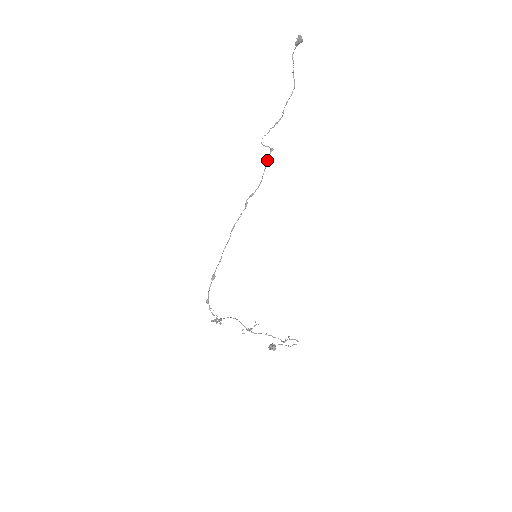
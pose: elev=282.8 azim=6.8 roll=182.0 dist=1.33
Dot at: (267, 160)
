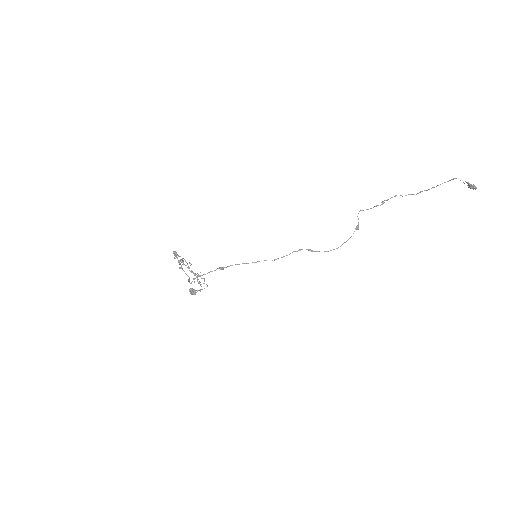
Dot at: occluded
